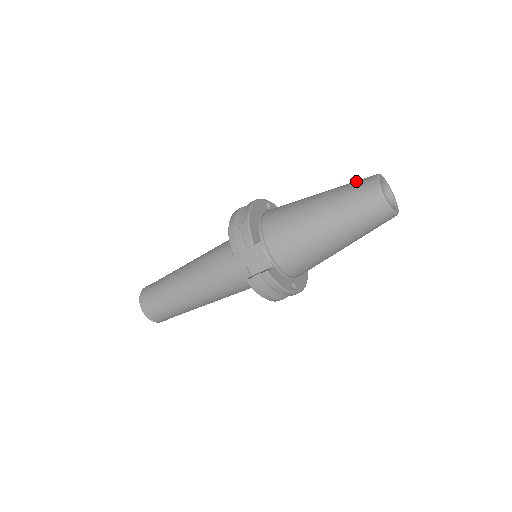
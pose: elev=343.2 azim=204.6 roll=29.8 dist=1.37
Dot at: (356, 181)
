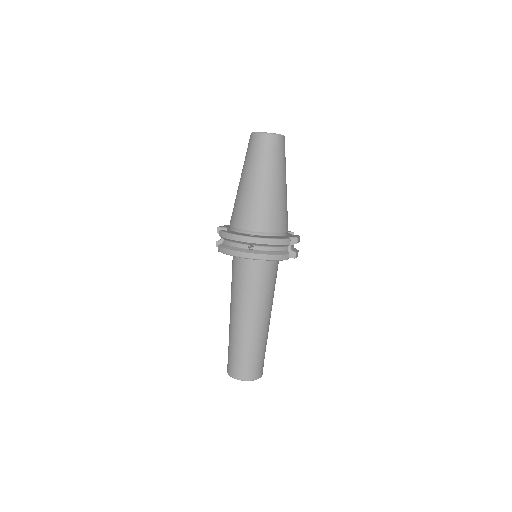
Dot at: occluded
